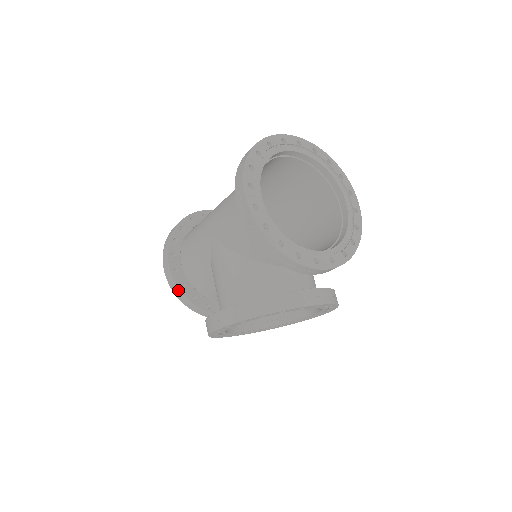
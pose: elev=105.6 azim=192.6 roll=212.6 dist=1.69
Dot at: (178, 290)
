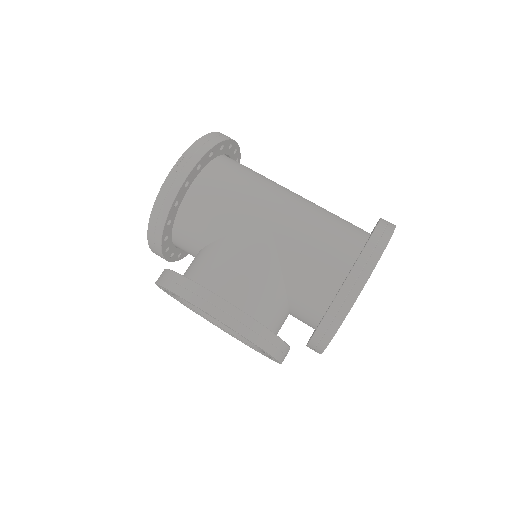
Dot at: (169, 202)
